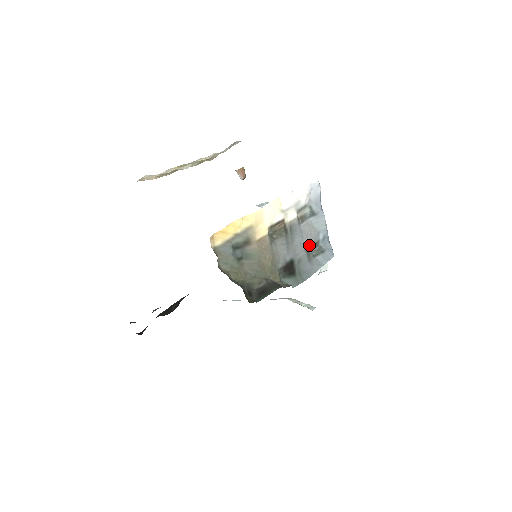
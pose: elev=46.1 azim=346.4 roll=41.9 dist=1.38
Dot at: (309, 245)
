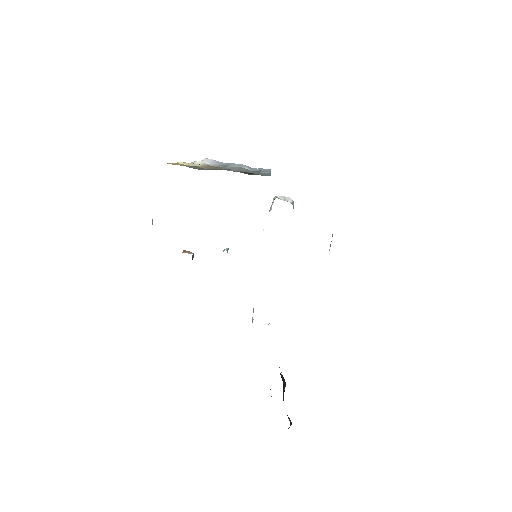
Dot at: occluded
